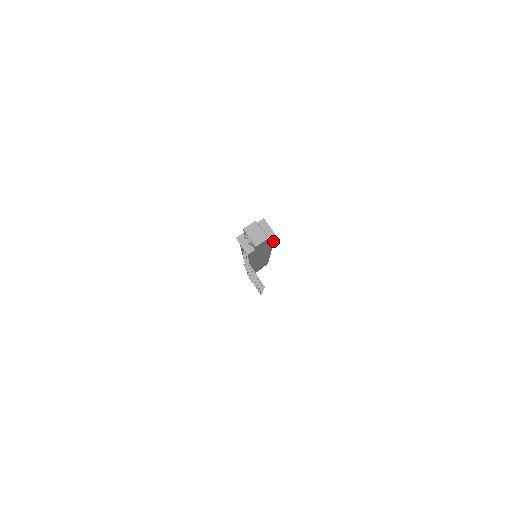
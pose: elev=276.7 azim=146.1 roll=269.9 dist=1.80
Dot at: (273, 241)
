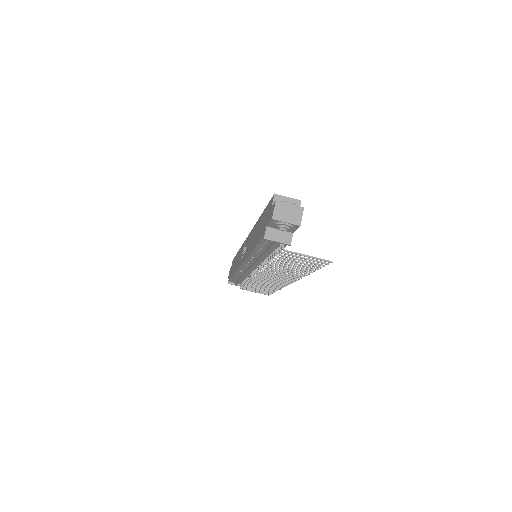
Dot at: occluded
